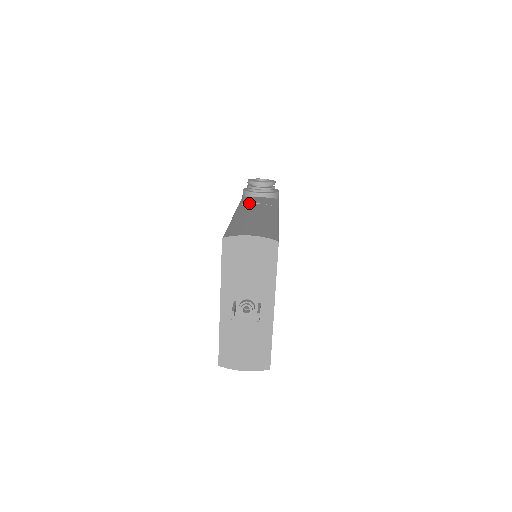
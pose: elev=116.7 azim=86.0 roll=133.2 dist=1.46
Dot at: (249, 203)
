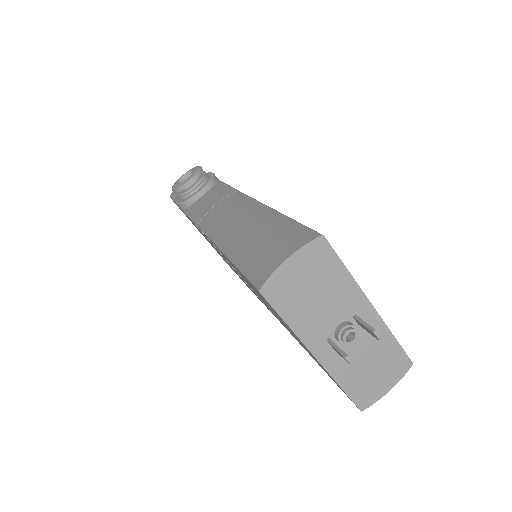
Dot at: (205, 213)
